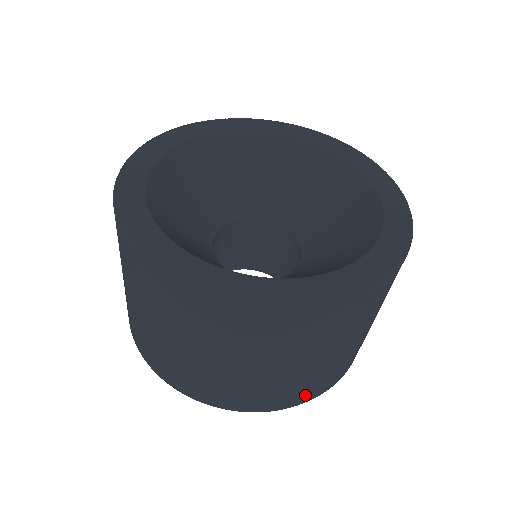
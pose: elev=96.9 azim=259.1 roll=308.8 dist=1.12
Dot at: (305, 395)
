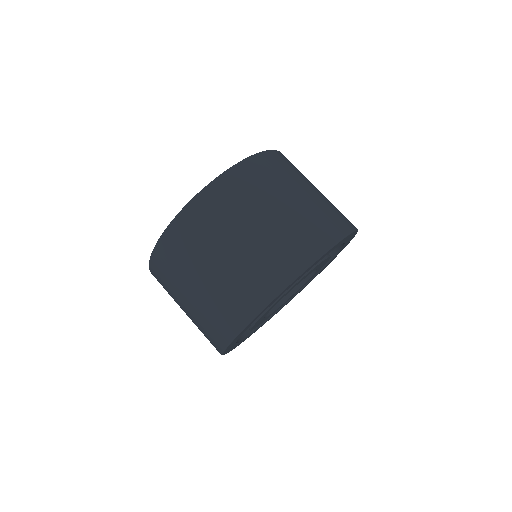
Dot at: (322, 237)
